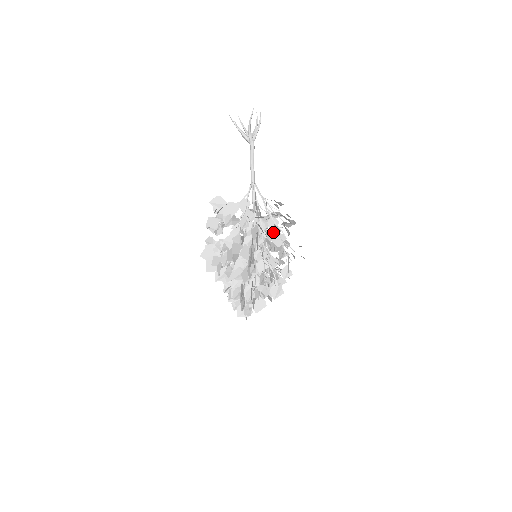
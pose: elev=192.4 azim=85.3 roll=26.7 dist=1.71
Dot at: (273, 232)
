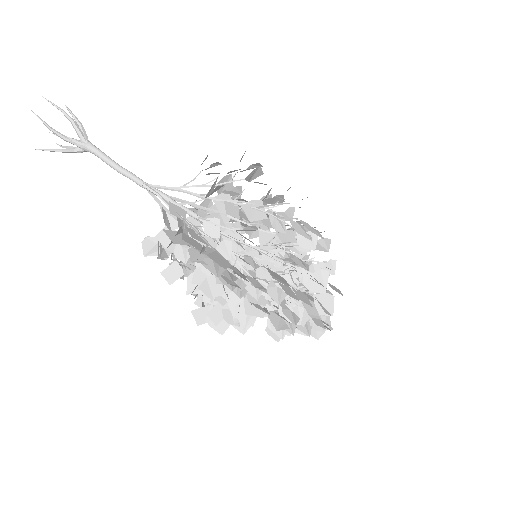
Dot at: occluded
